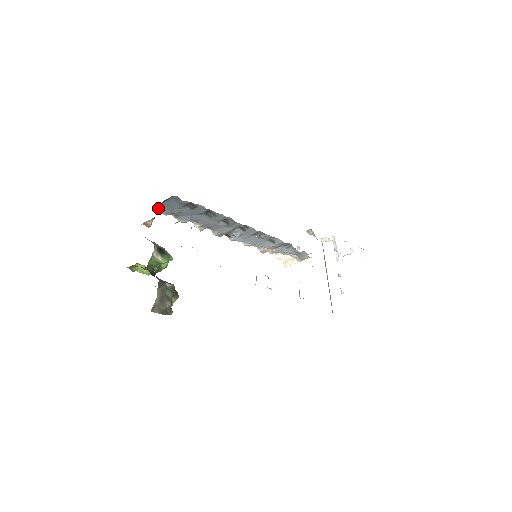
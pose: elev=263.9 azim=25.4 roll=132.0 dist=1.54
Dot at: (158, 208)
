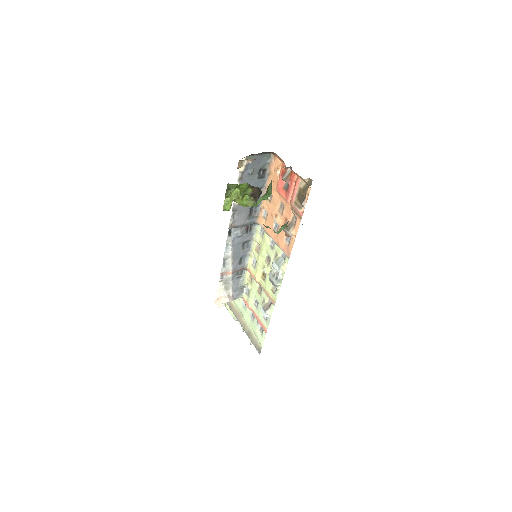
Dot at: (247, 158)
